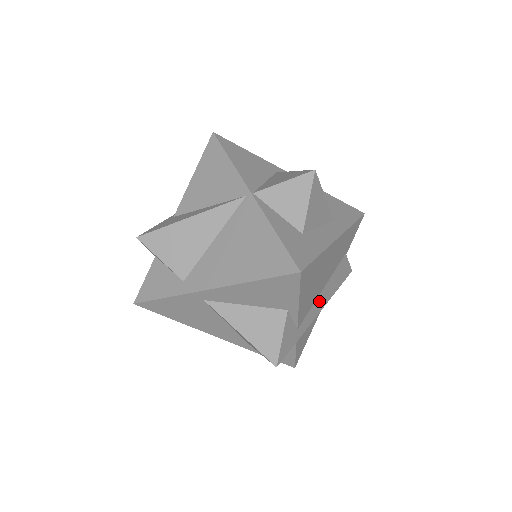
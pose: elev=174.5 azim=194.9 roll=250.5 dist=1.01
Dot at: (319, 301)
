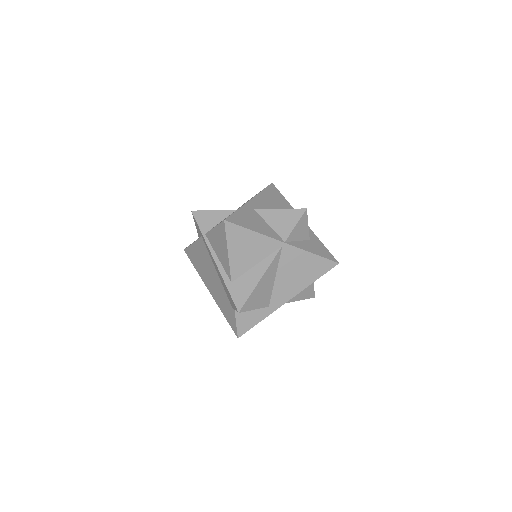
Dot at: occluded
